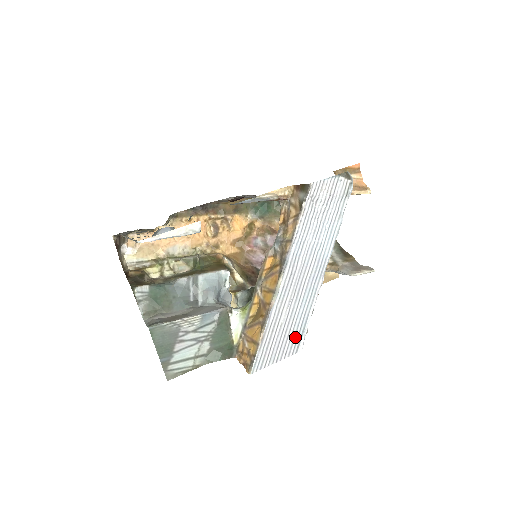
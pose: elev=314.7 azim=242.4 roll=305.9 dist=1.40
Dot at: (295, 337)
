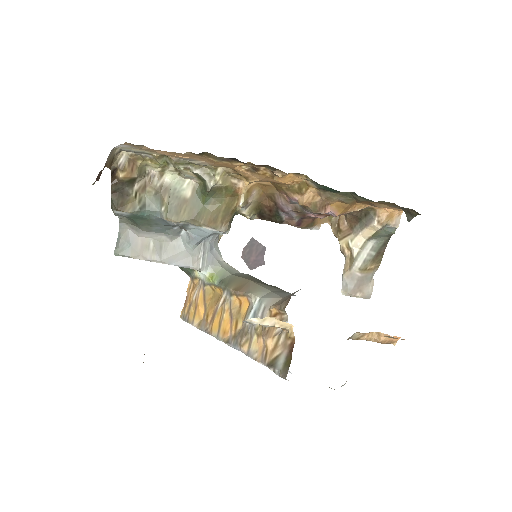
Dot at: occluded
